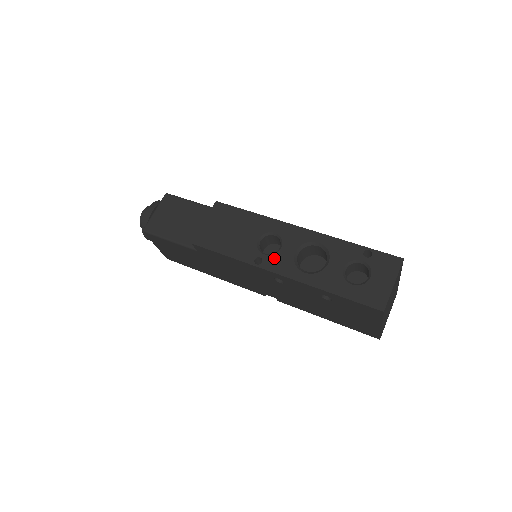
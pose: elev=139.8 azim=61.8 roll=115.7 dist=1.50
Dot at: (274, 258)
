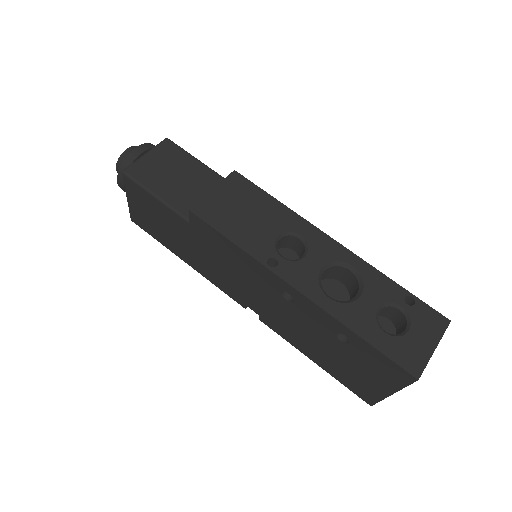
Dot at: (294, 266)
